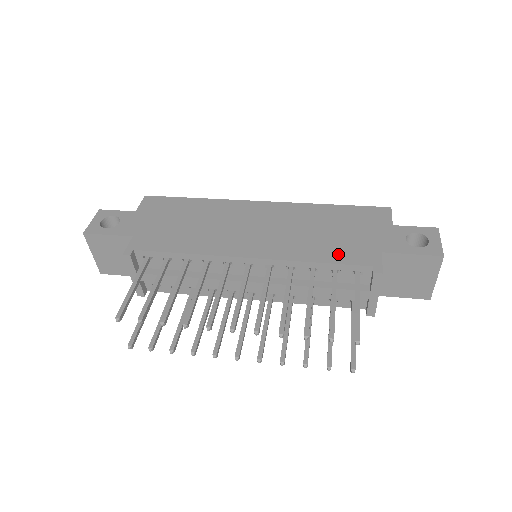
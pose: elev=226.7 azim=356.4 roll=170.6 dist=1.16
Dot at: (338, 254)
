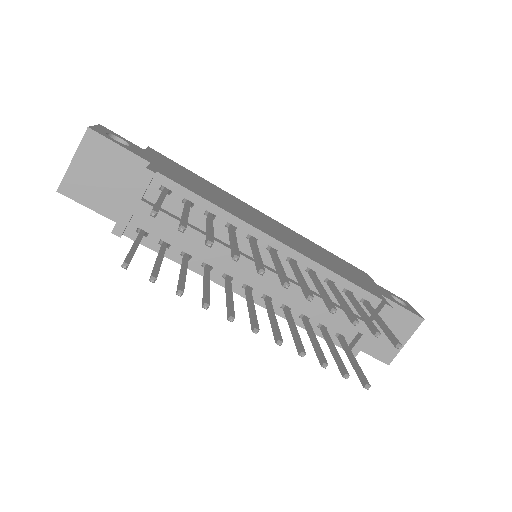
Dot at: (351, 279)
